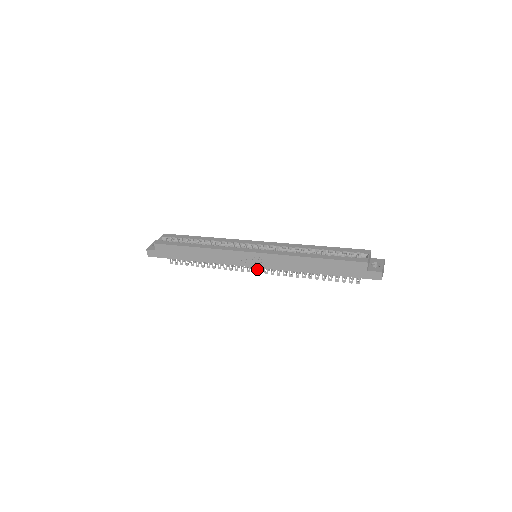
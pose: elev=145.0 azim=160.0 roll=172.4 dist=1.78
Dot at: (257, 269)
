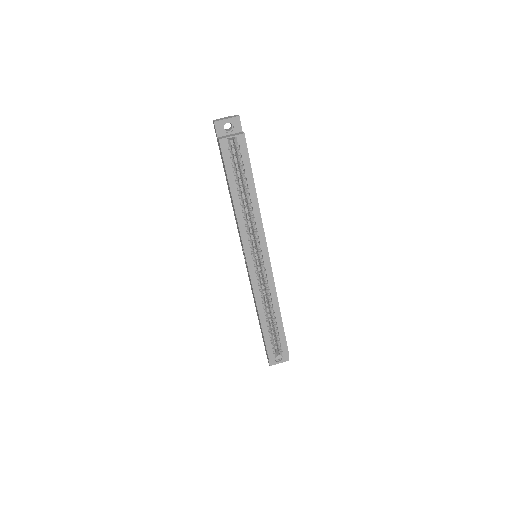
Dot at: occluded
